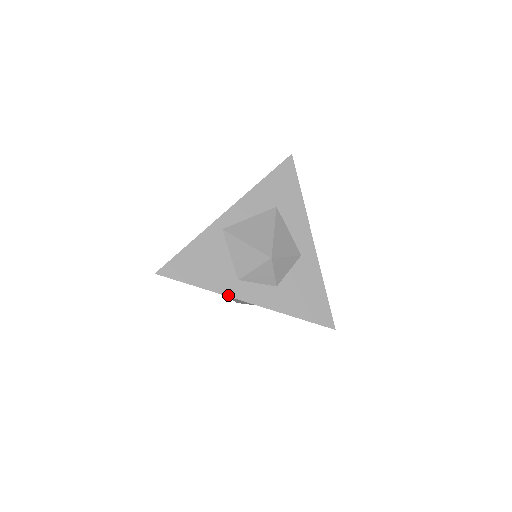
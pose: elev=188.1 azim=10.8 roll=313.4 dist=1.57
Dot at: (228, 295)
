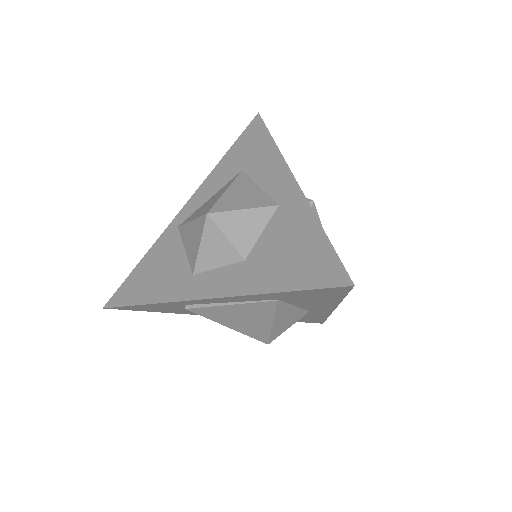
Dot at: (179, 300)
